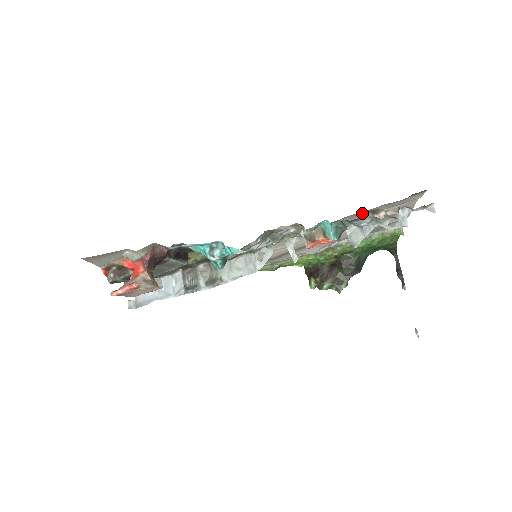
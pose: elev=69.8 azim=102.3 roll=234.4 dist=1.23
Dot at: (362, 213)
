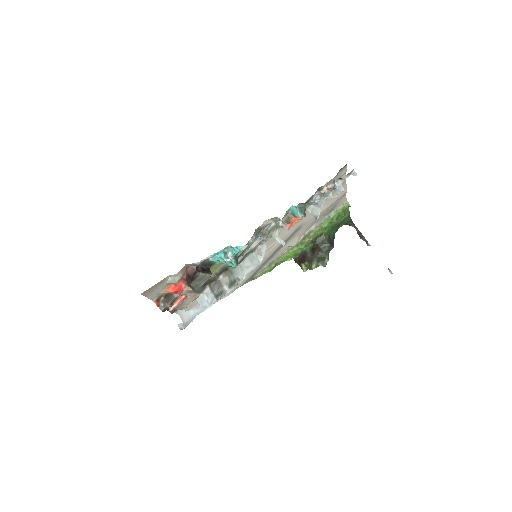
Dot at: occluded
